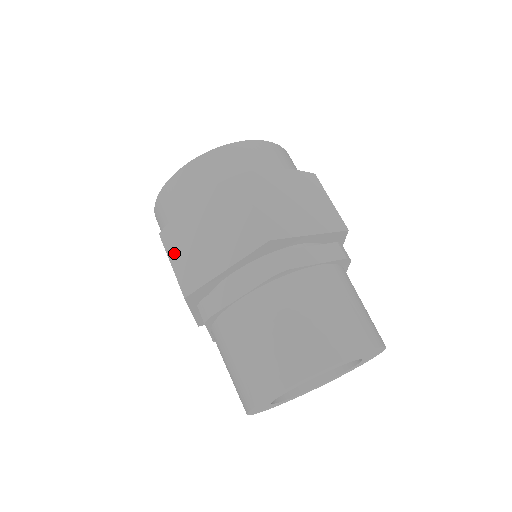
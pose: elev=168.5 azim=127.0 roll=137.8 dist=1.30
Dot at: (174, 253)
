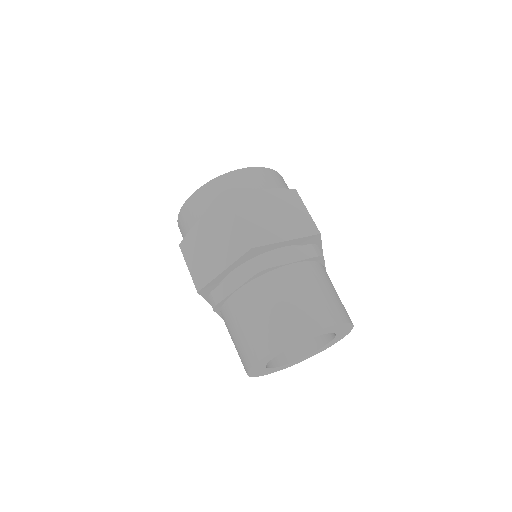
Dot at: (243, 216)
